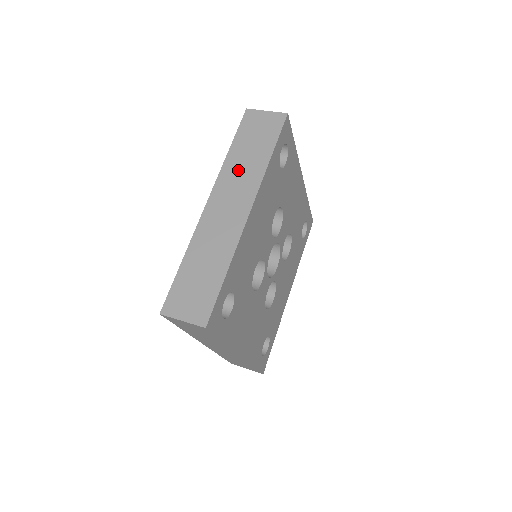
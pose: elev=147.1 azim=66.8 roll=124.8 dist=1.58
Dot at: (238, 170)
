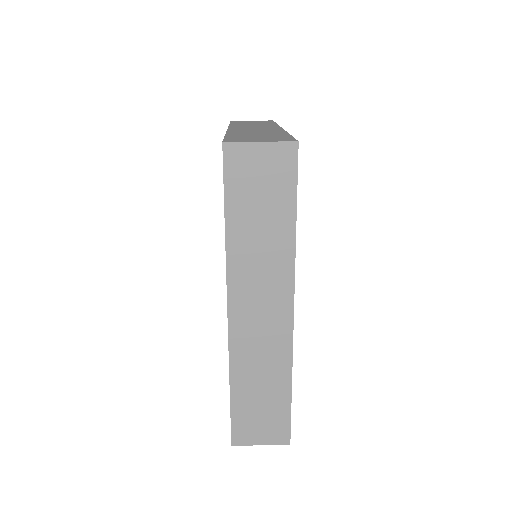
Dot at: (249, 125)
